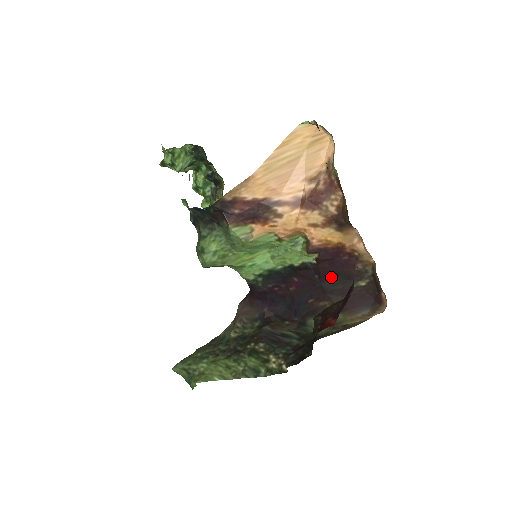
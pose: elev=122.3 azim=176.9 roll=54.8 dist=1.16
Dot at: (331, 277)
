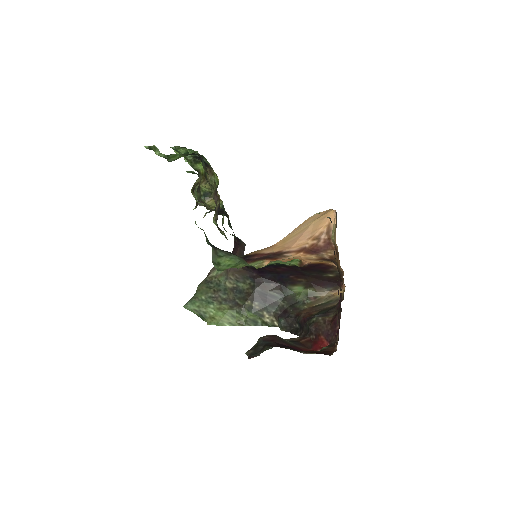
Dot at: (310, 270)
